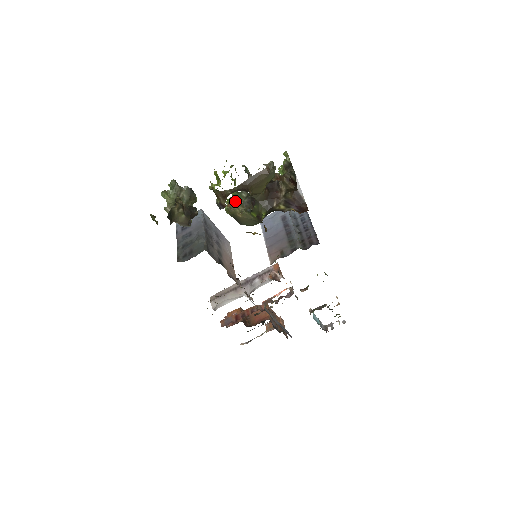
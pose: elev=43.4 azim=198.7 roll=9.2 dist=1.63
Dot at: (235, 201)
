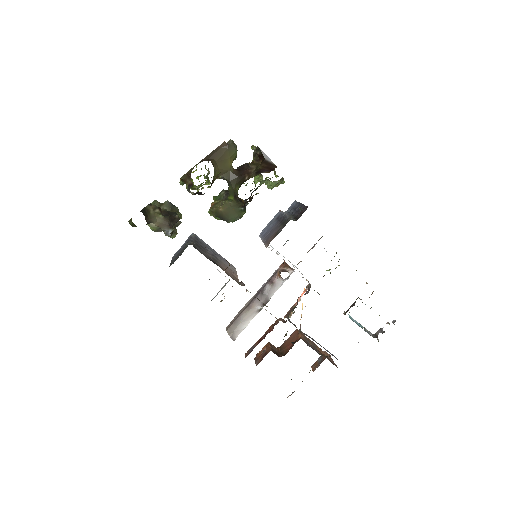
Dot at: (216, 202)
